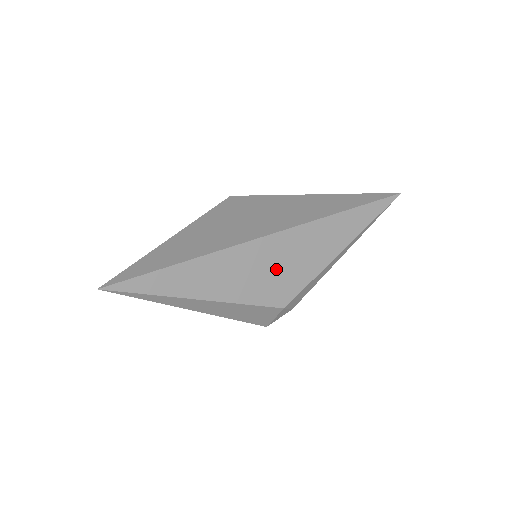
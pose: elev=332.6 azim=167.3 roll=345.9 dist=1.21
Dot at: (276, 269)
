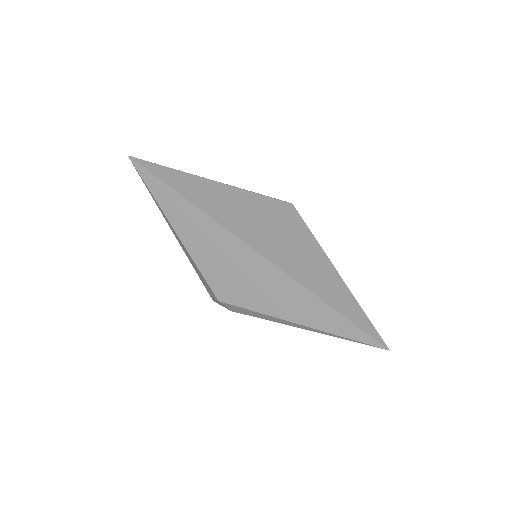
Dot at: (236, 273)
